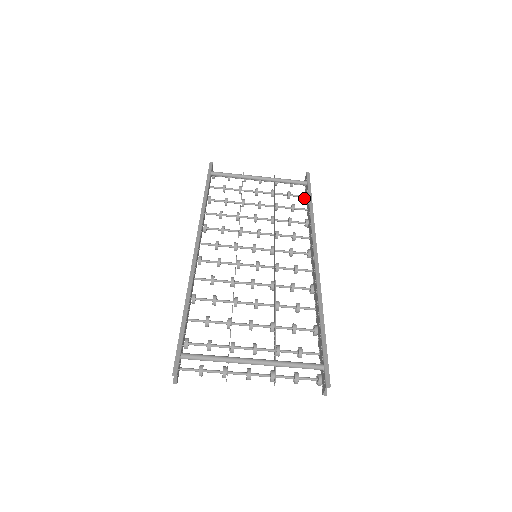
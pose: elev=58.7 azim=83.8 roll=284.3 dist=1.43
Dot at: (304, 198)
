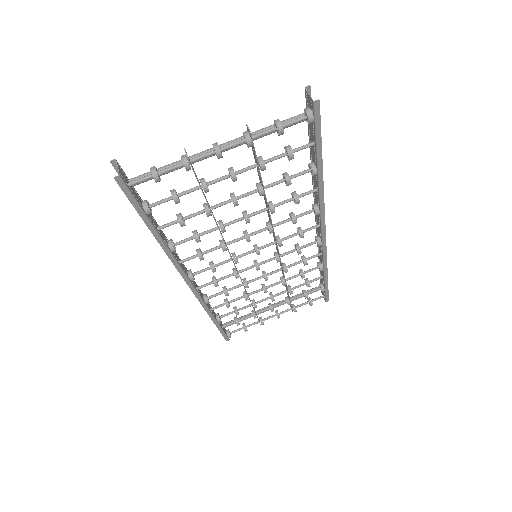
Dot at: (320, 285)
